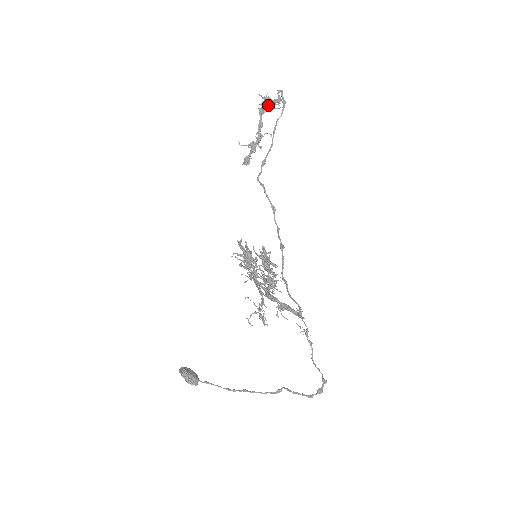
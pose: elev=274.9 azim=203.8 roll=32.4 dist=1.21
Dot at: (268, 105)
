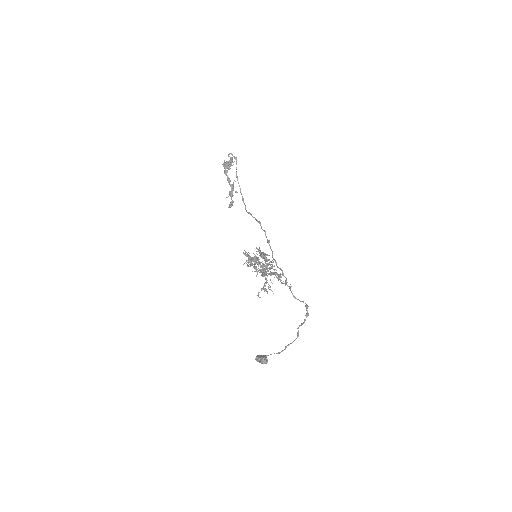
Dot at: (227, 166)
